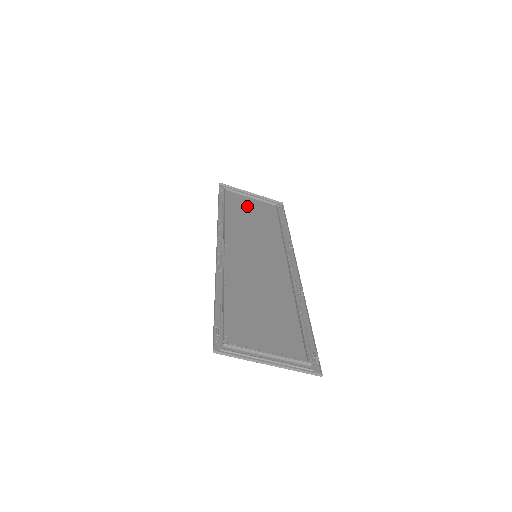
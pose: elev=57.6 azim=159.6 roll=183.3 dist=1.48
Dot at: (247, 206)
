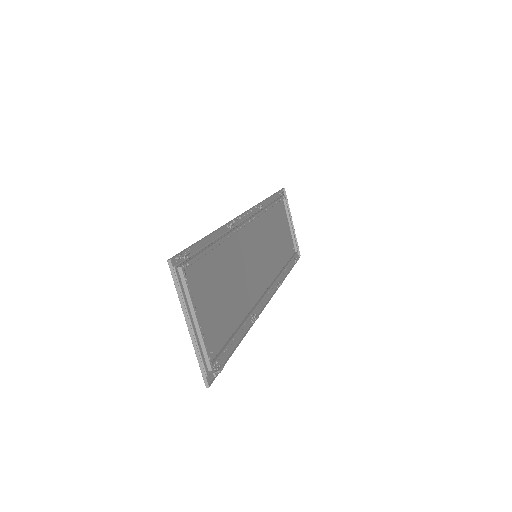
Dot at: (283, 224)
